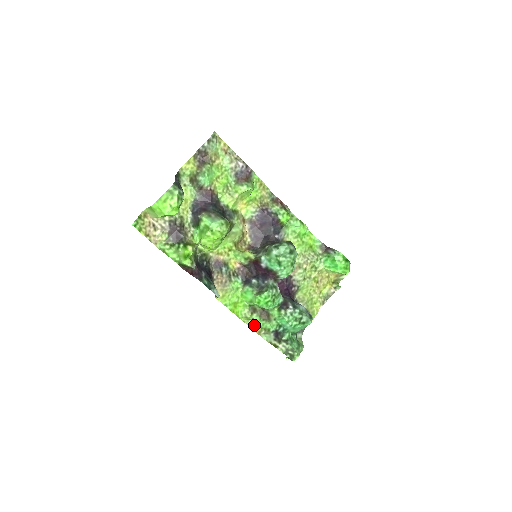
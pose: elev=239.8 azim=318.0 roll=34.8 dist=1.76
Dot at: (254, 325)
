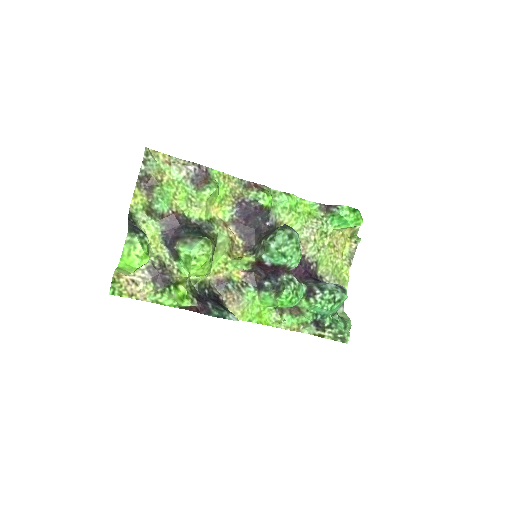
Dot at: (289, 326)
